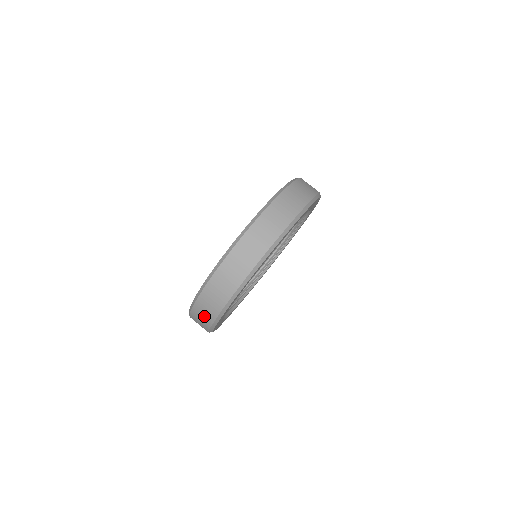
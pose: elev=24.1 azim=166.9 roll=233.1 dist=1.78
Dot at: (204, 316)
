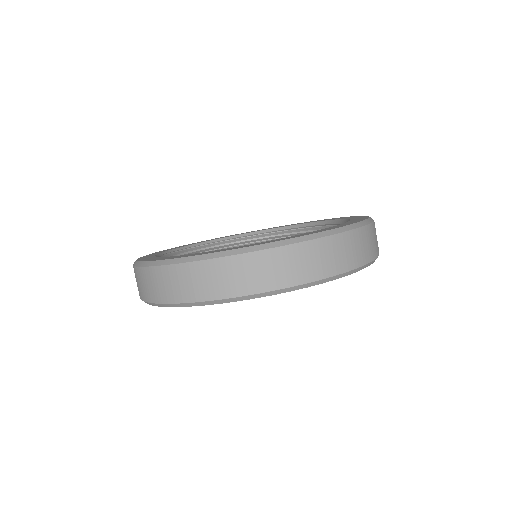
Dot at: (239, 278)
